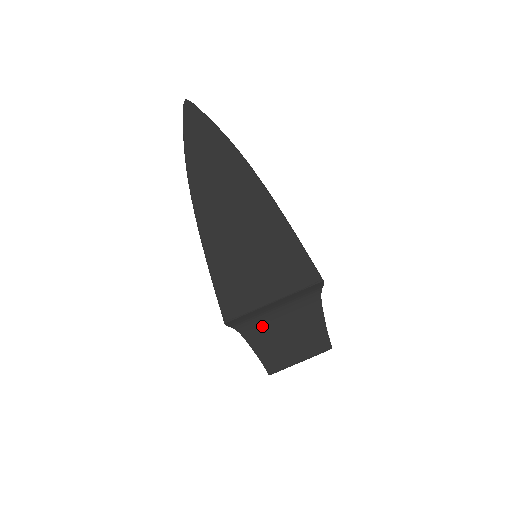
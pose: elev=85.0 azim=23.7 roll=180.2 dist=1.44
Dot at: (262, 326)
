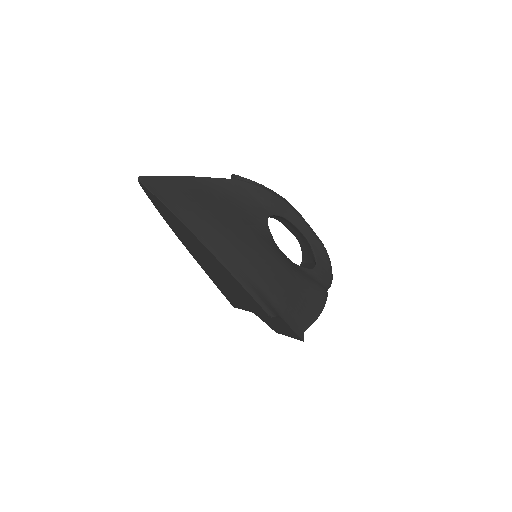
Dot at: occluded
